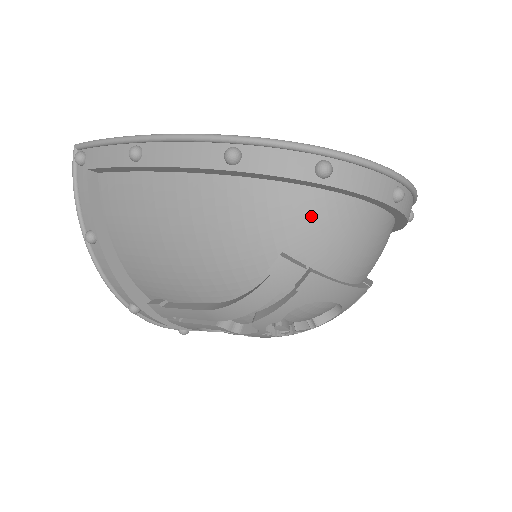
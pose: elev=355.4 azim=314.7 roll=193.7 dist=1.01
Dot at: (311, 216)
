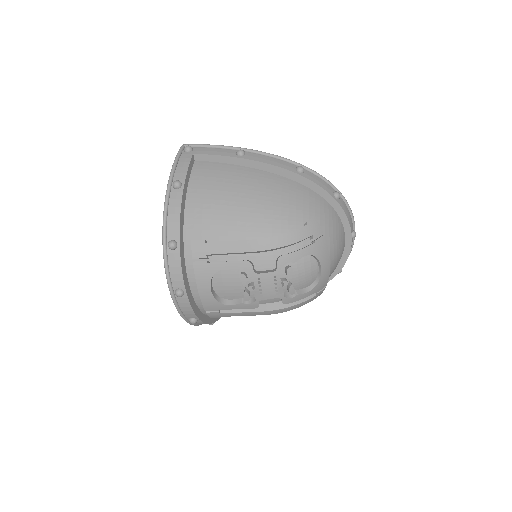
Dot at: (326, 213)
